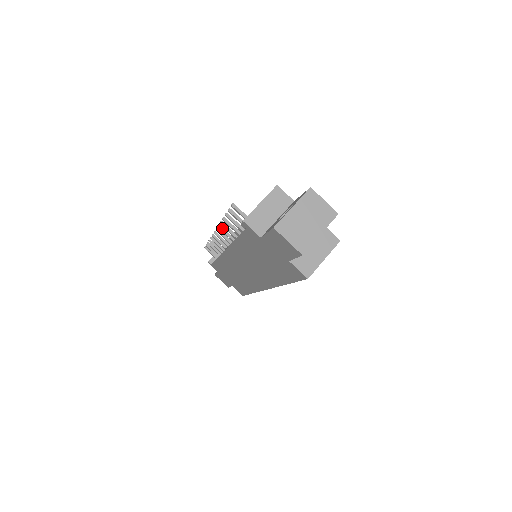
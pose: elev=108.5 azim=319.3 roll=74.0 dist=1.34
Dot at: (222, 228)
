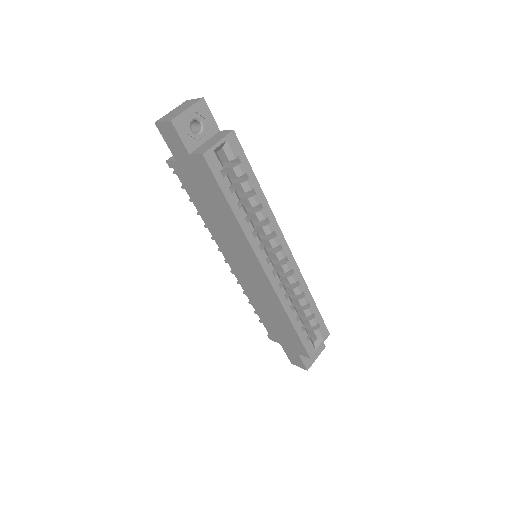
Dot at: occluded
